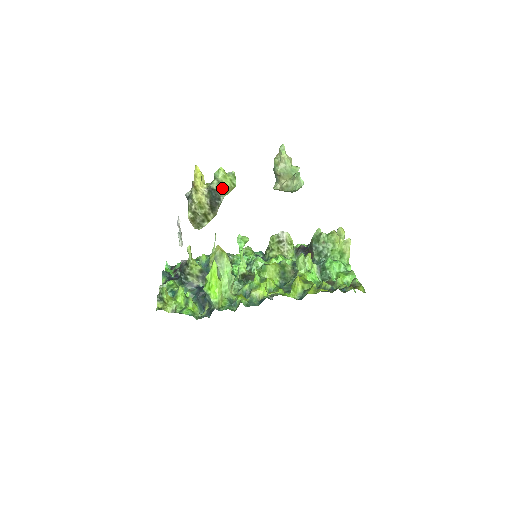
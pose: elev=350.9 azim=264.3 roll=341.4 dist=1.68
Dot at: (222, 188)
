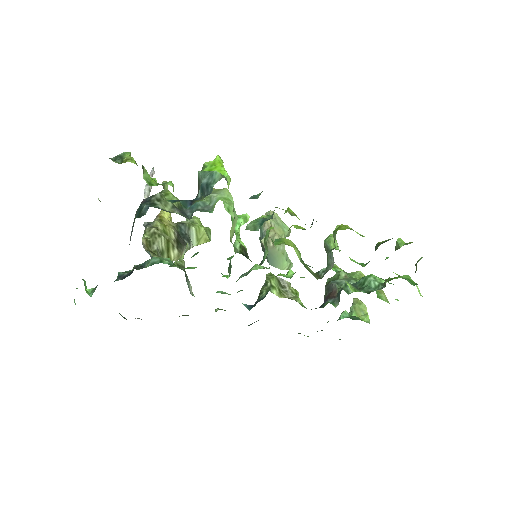
Dot at: (196, 227)
